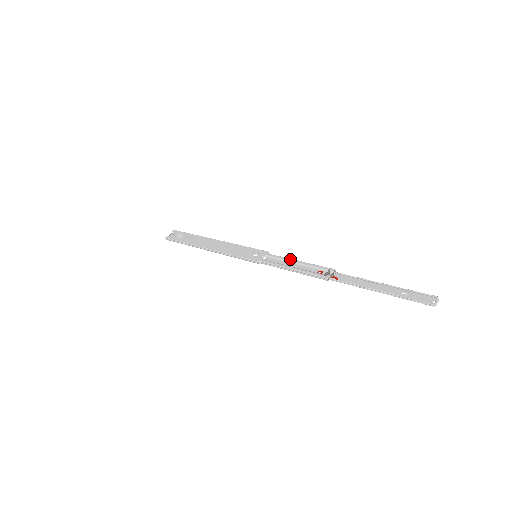
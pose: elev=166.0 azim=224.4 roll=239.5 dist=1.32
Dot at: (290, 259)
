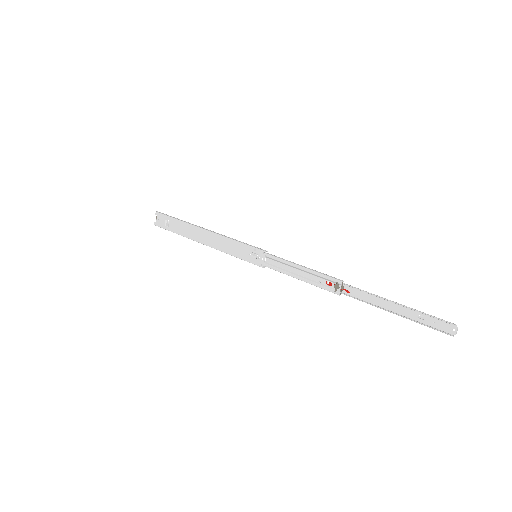
Dot at: (292, 264)
